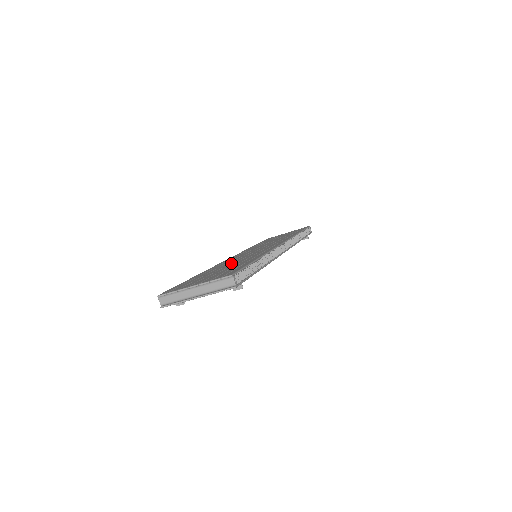
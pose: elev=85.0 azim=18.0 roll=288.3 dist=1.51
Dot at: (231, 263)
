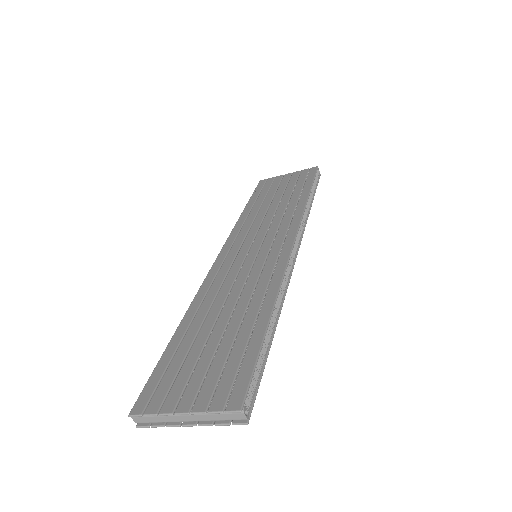
Dot at: (227, 303)
